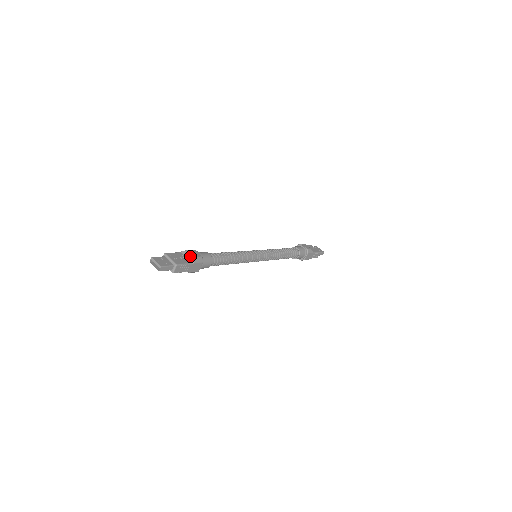
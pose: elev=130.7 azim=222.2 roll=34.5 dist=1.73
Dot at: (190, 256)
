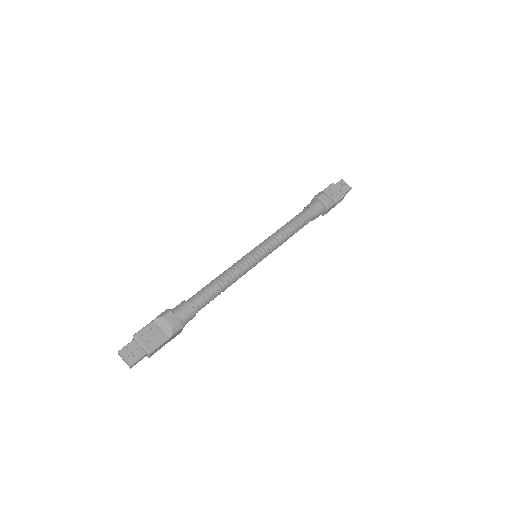
Dot at: (165, 327)
